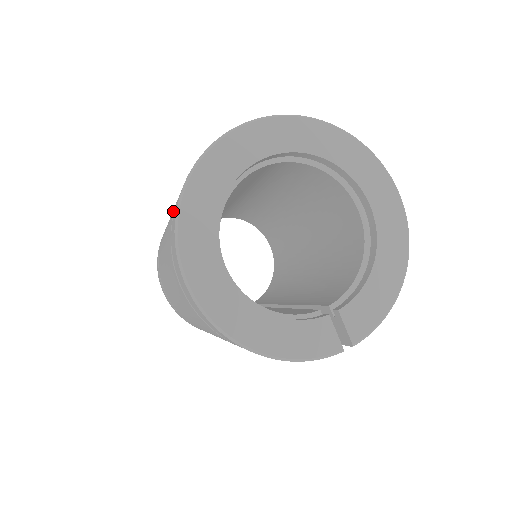
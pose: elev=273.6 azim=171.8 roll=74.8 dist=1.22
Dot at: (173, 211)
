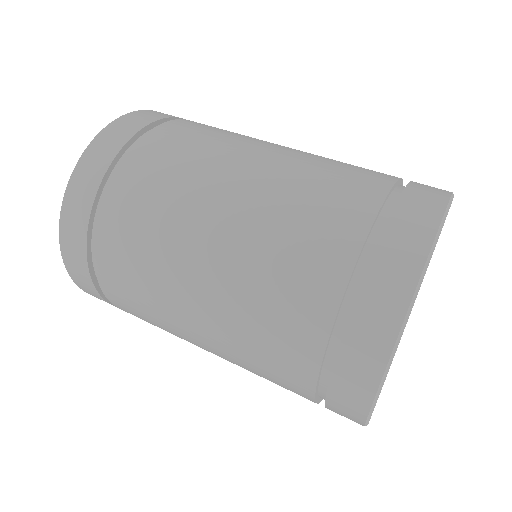
Dot at: (340, 241)
